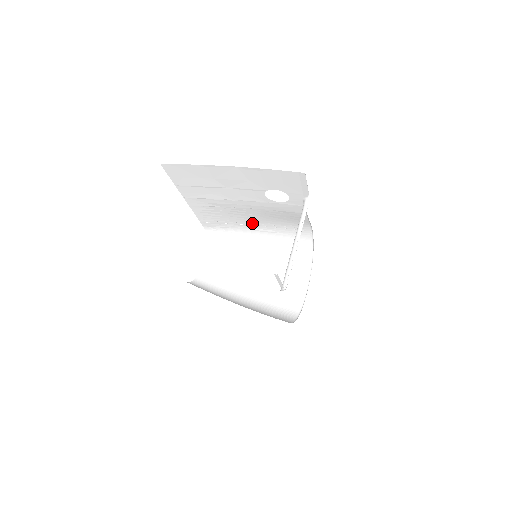
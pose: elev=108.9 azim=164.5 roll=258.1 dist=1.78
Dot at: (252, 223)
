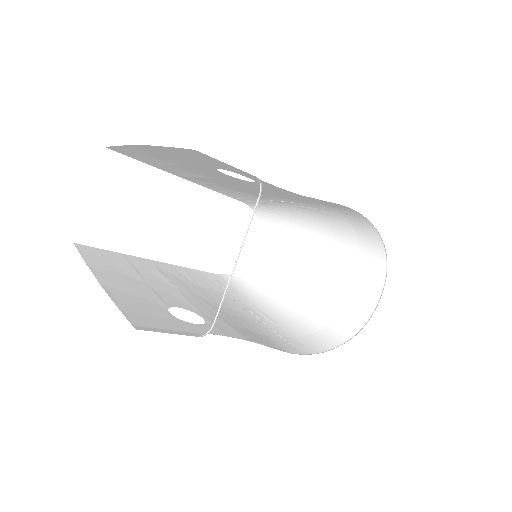
Dot at: (281, 199)
